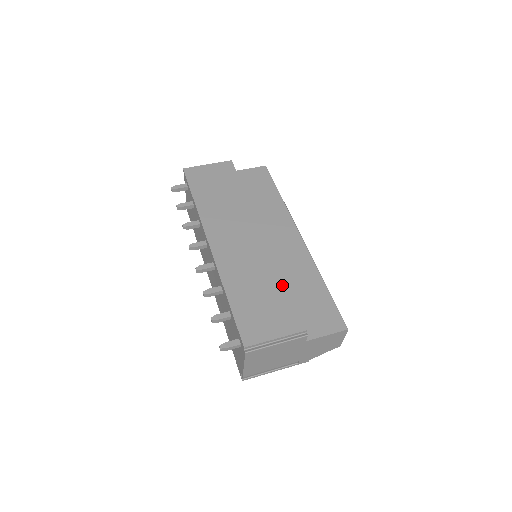
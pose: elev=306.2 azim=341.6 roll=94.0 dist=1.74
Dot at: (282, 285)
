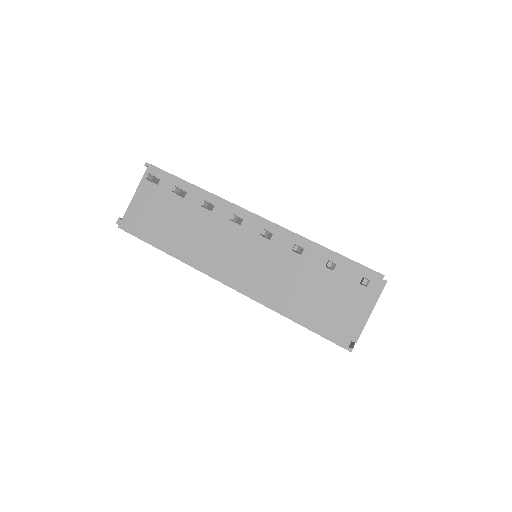
Dot at: occluded
